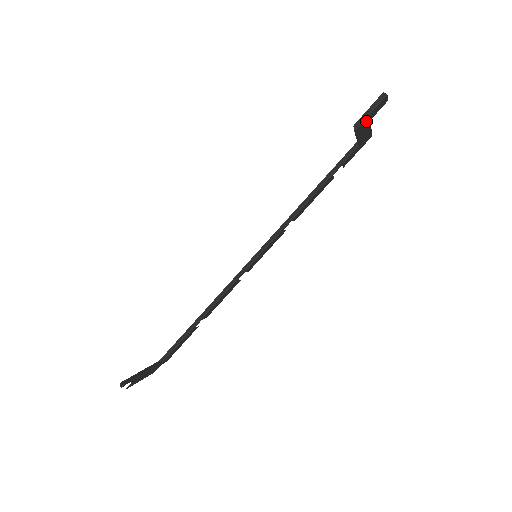
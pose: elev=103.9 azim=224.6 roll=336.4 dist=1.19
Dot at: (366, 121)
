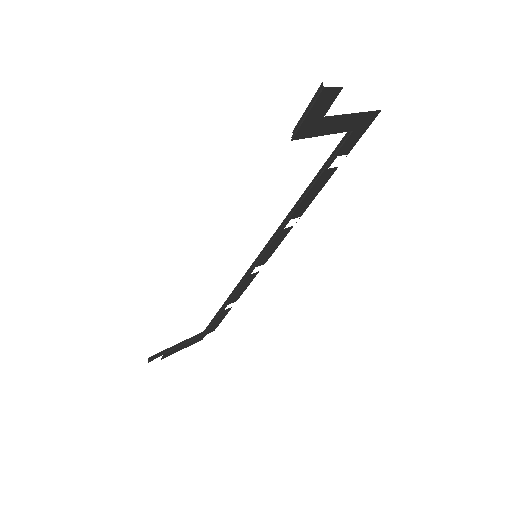
Dot at: (311, 122)
